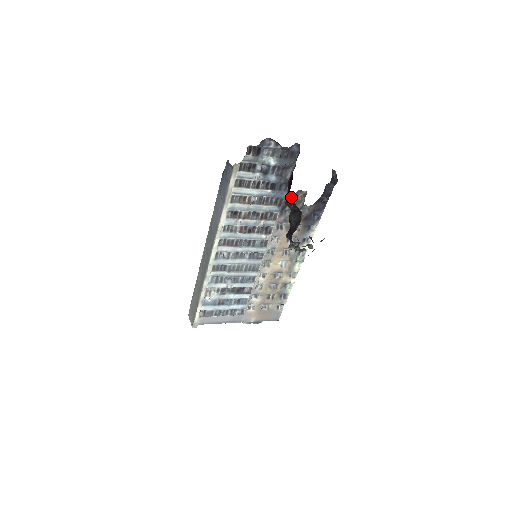
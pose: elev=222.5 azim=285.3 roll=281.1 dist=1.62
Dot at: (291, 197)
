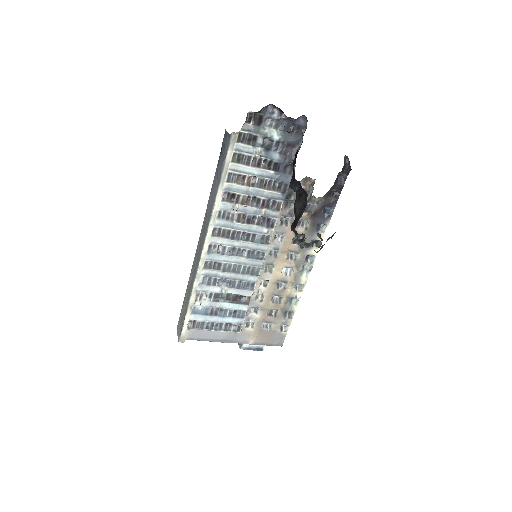
Dot at: occluded
